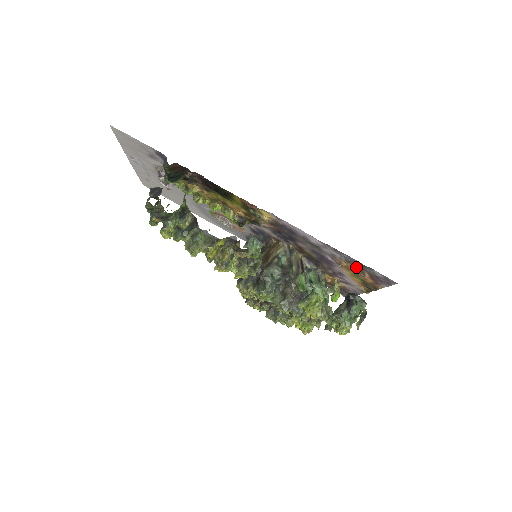
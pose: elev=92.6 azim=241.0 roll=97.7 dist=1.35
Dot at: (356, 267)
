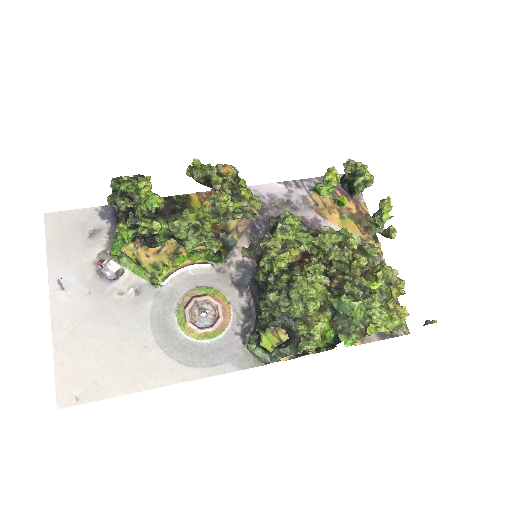
Dot at: occluded
